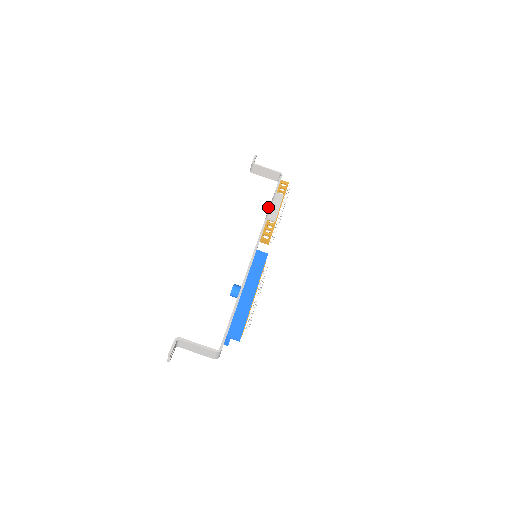
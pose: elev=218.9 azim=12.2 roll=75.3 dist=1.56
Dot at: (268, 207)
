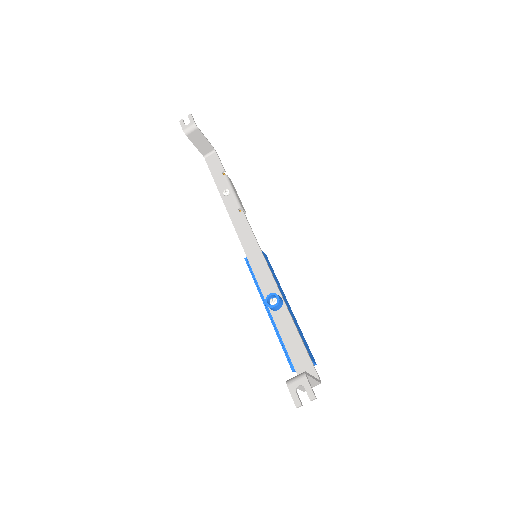
Dot at: (230, 192)
